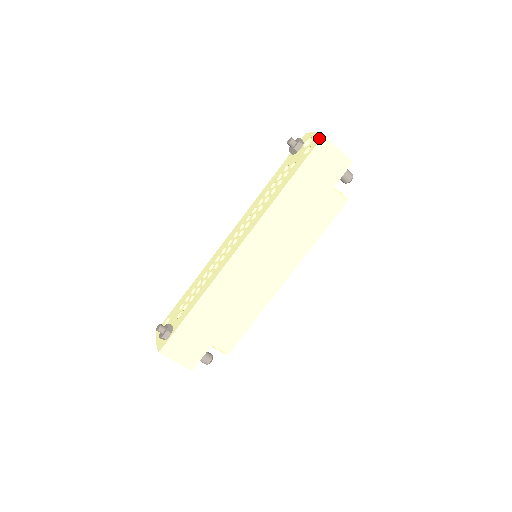
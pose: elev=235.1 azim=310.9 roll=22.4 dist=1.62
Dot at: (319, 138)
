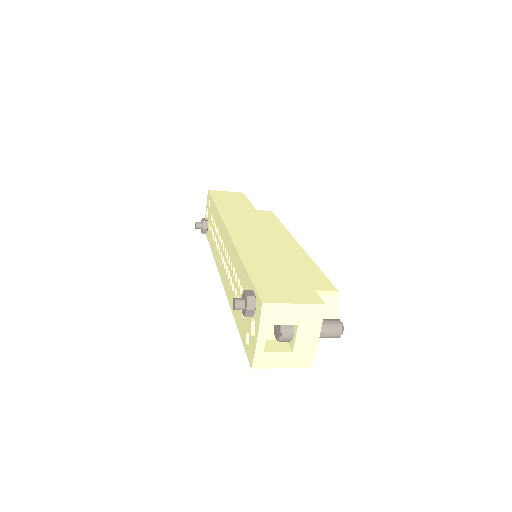
Dot at: (250, 360)
